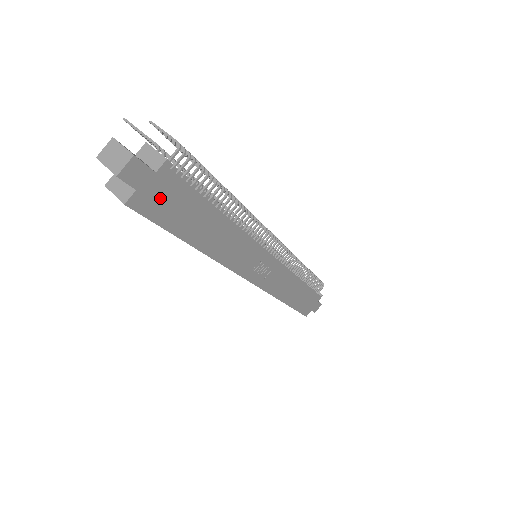
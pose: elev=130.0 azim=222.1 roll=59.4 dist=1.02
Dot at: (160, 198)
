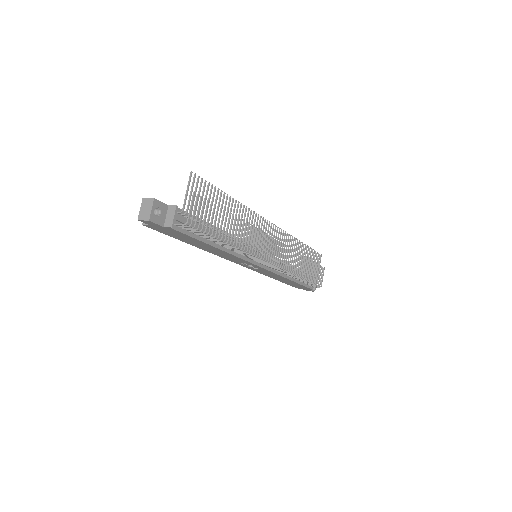
Dot at: (167, 231)
